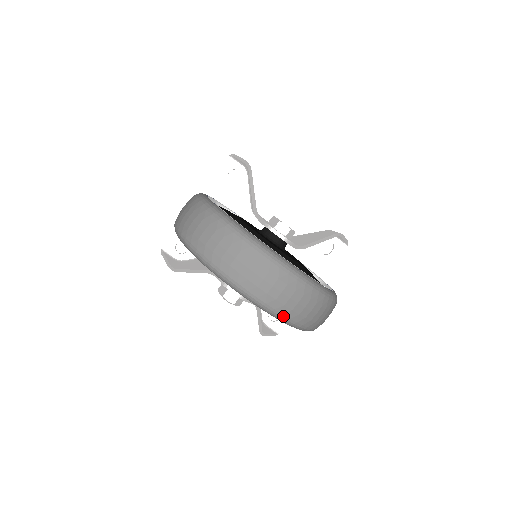
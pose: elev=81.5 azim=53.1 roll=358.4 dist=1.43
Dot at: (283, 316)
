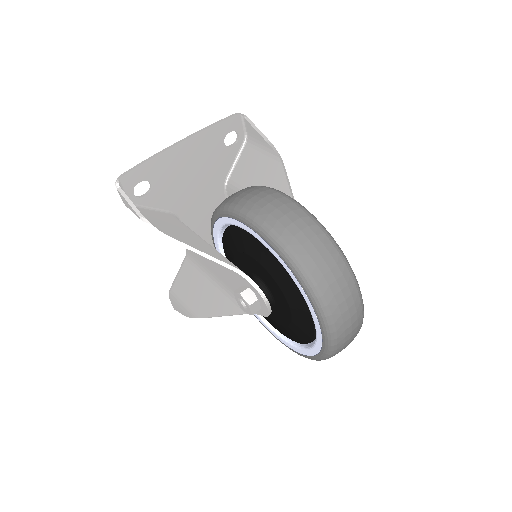
Dot at: (330, 357)
